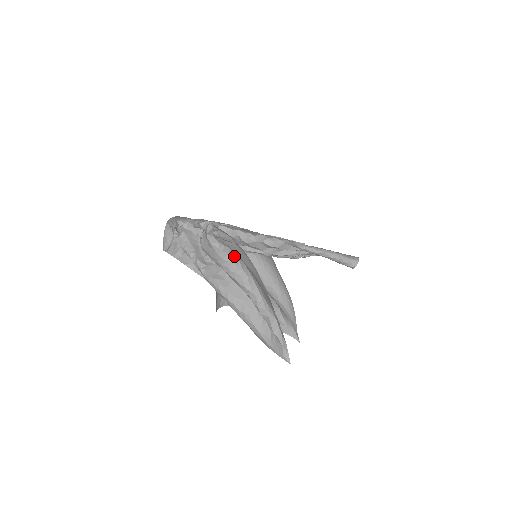
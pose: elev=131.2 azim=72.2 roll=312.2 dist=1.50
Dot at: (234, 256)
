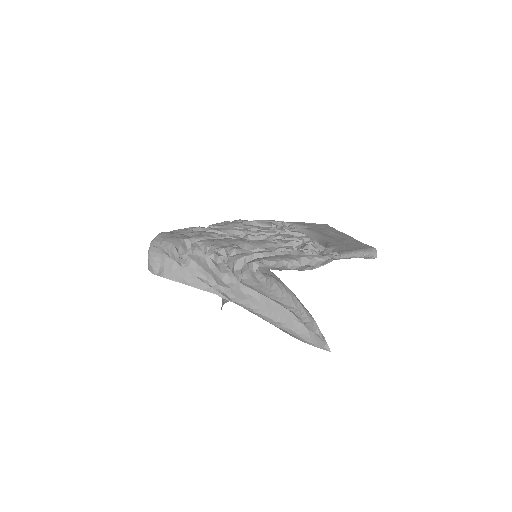
Dot at: (278, 283)
